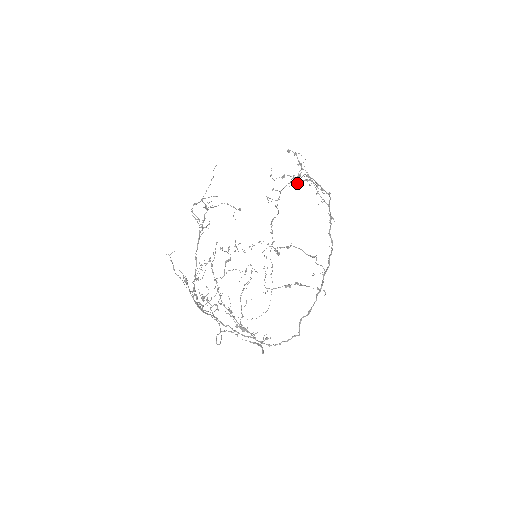
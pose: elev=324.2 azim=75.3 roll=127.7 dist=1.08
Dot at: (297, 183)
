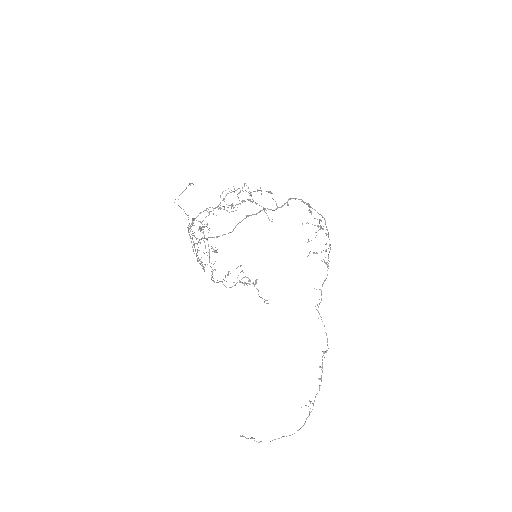
Dot at: occluded
